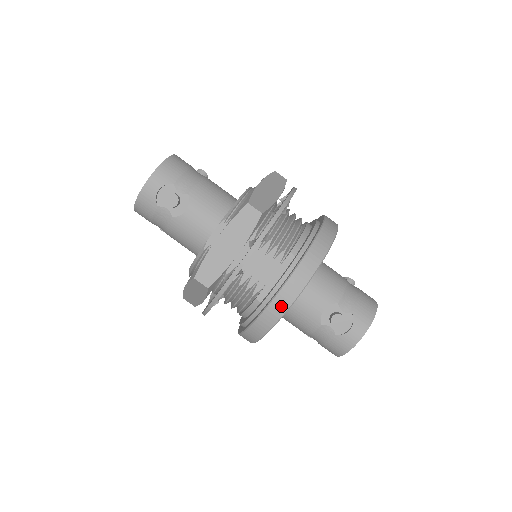
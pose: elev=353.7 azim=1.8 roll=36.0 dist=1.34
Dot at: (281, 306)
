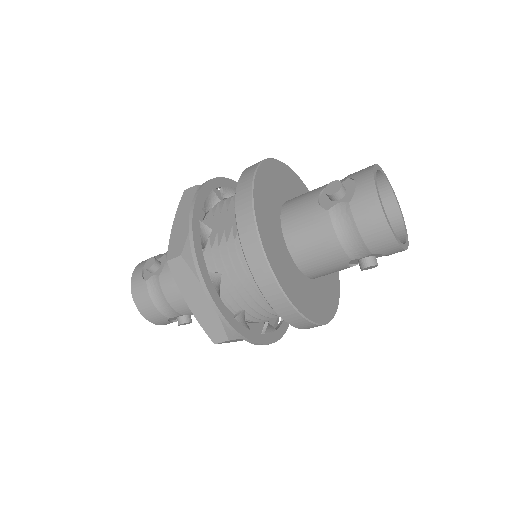
Dot at: (245, 201)
